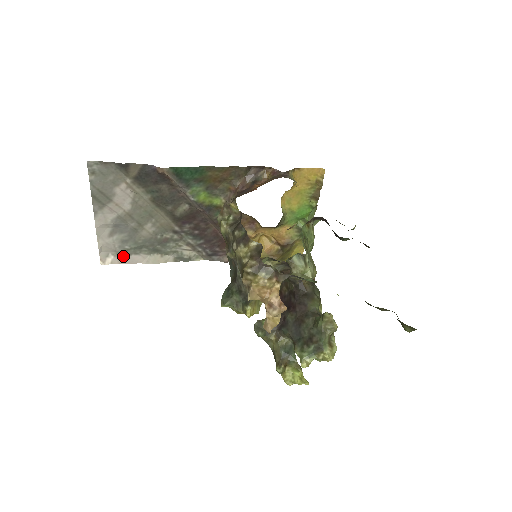
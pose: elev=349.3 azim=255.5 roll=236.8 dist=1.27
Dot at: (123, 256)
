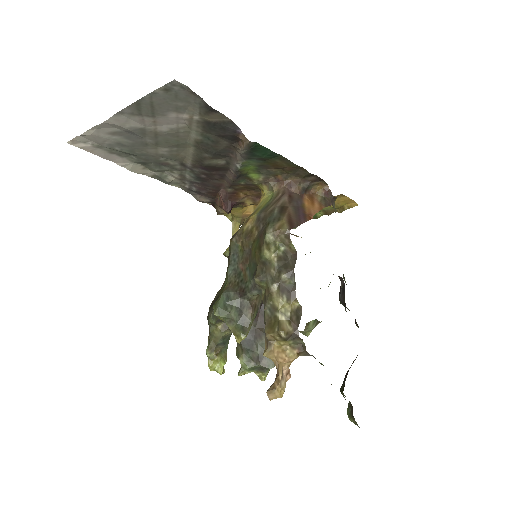
Dot at: (103, 150)
